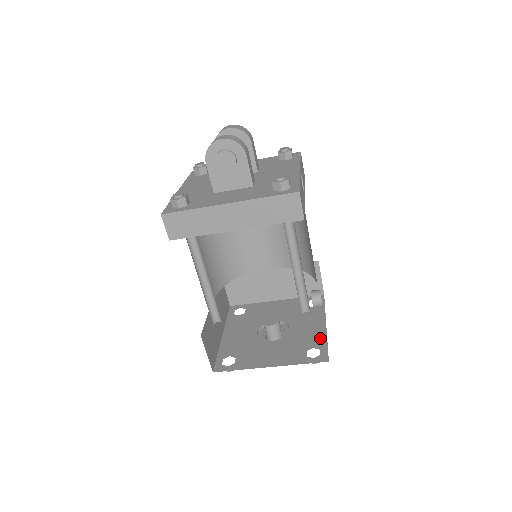
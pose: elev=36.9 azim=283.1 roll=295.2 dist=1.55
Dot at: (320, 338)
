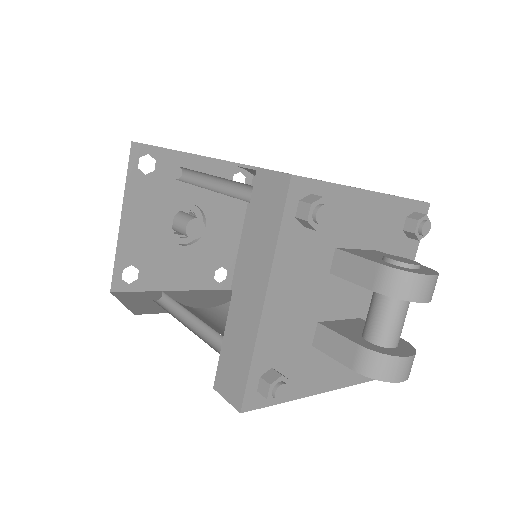
Dot at: (232, 253)
